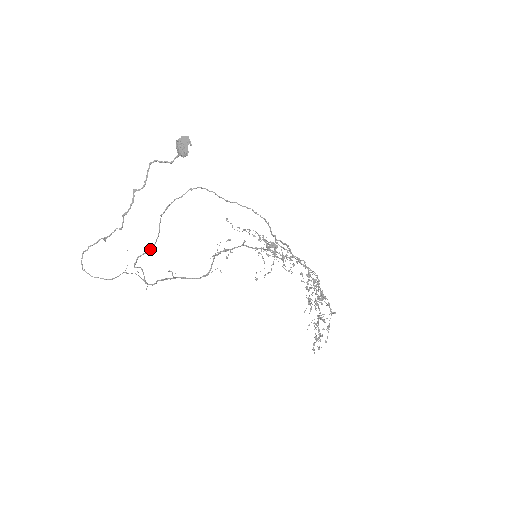
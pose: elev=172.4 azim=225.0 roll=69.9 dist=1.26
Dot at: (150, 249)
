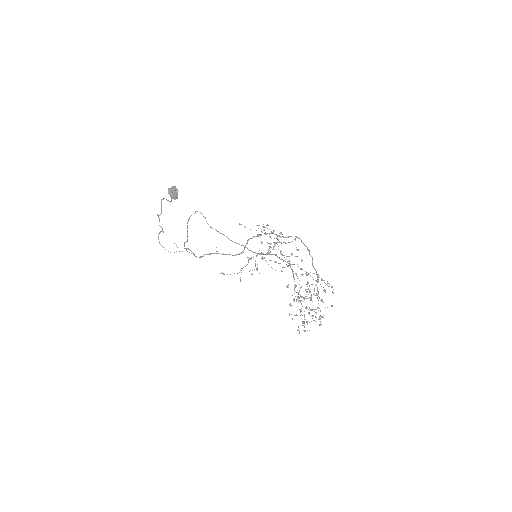
Dot at: (187, 241)
